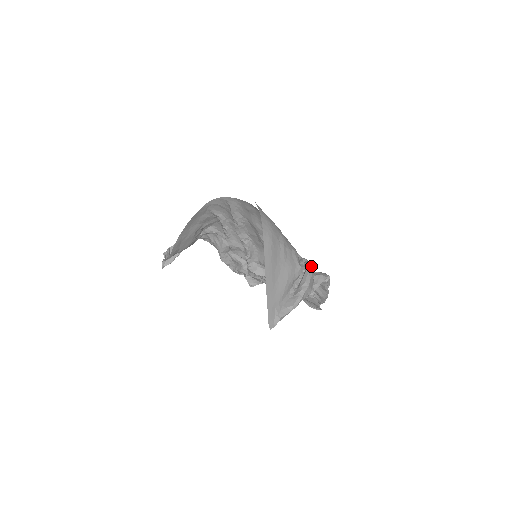
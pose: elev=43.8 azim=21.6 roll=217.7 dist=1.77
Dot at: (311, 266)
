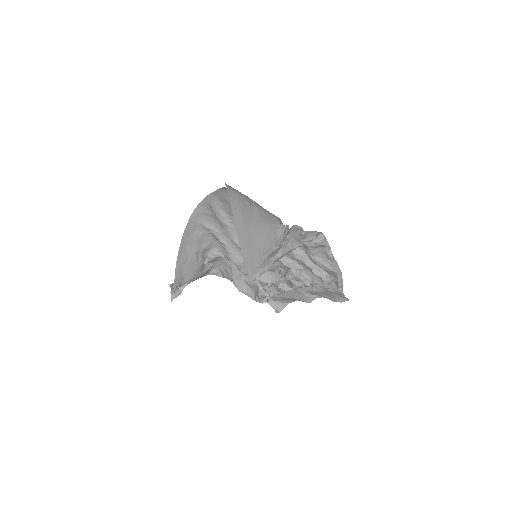
Dot at: (297, 226)
